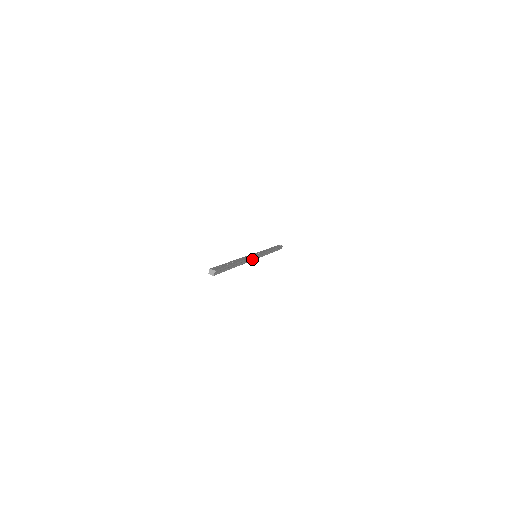
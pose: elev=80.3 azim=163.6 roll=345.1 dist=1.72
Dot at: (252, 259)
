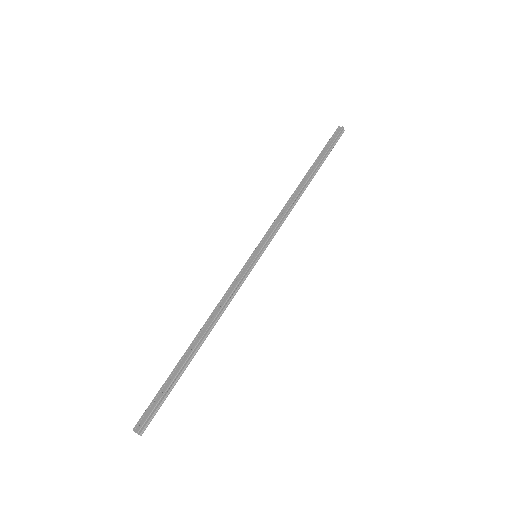
Dot at: (241, 282)
